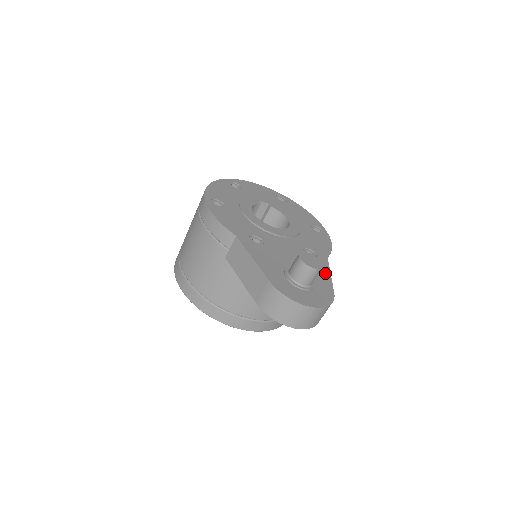
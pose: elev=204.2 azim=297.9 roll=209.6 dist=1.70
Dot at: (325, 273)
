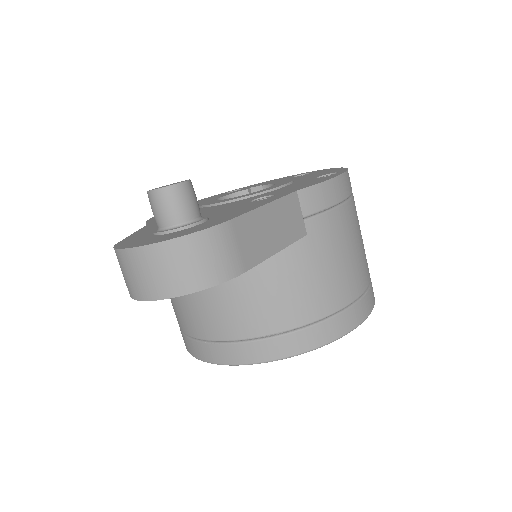
Dot at: (255, 206)
